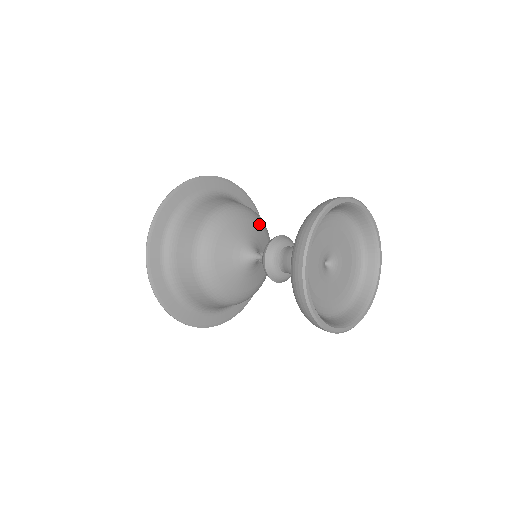
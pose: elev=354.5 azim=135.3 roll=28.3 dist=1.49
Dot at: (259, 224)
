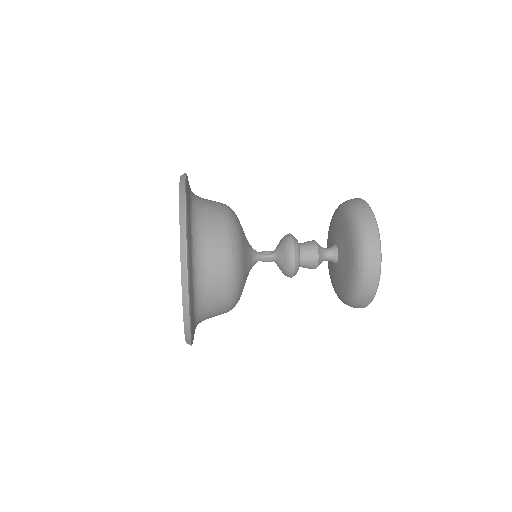
Dot at: occluded
